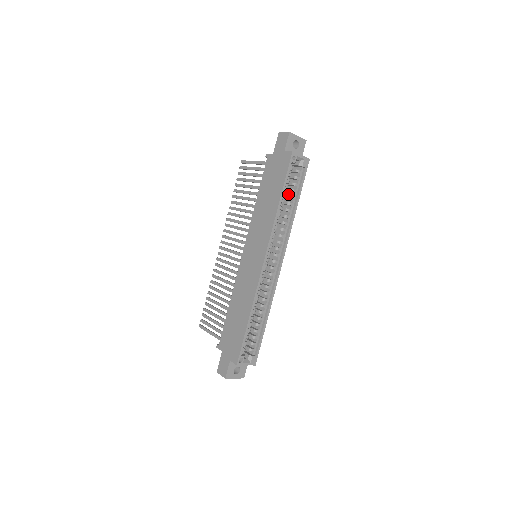
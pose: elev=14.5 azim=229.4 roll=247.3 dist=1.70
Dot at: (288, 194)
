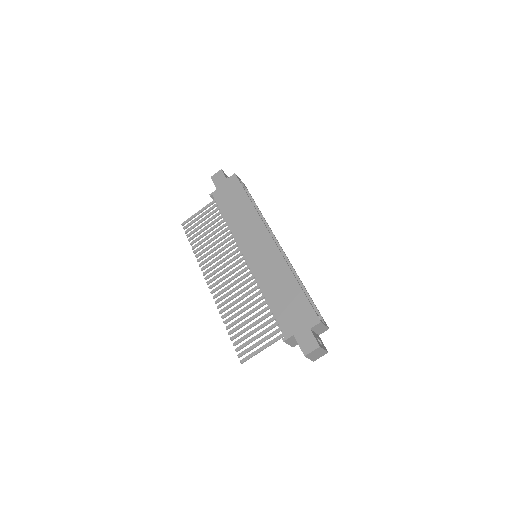
Dot at: occluded
